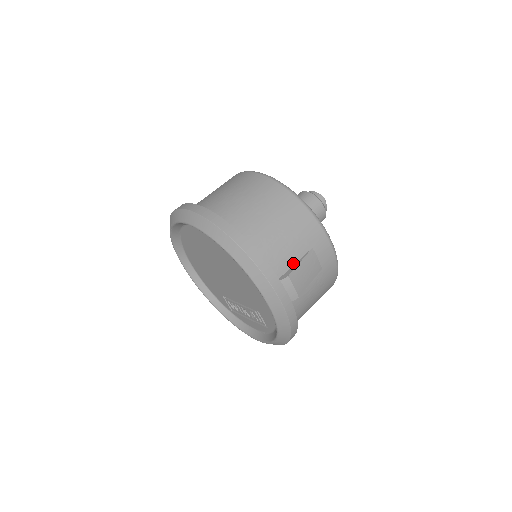
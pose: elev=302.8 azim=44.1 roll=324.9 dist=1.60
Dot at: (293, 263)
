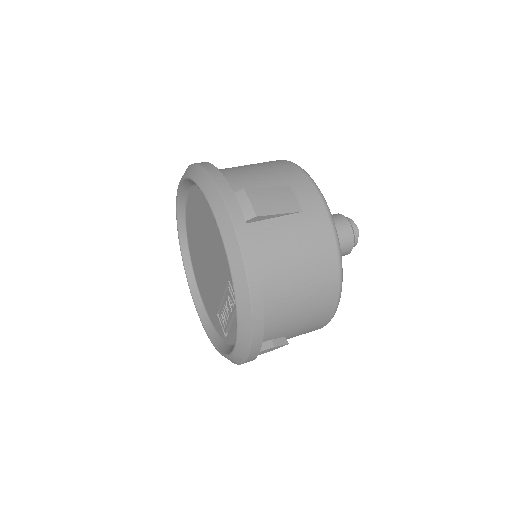
Dot at: occluded
